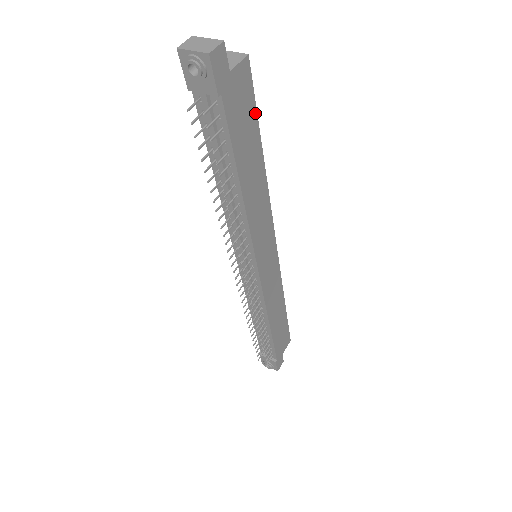
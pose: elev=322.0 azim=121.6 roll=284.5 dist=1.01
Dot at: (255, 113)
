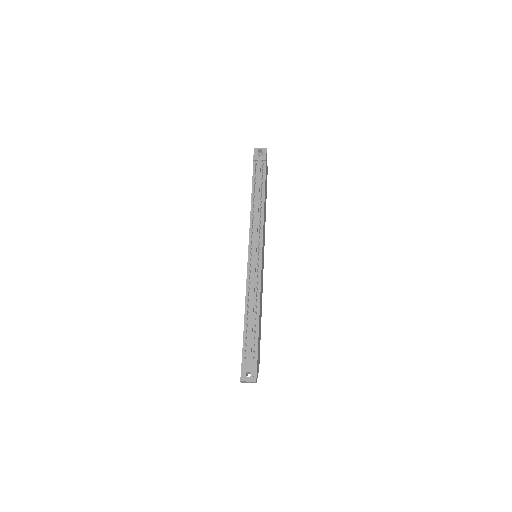
Dot at: occluded
